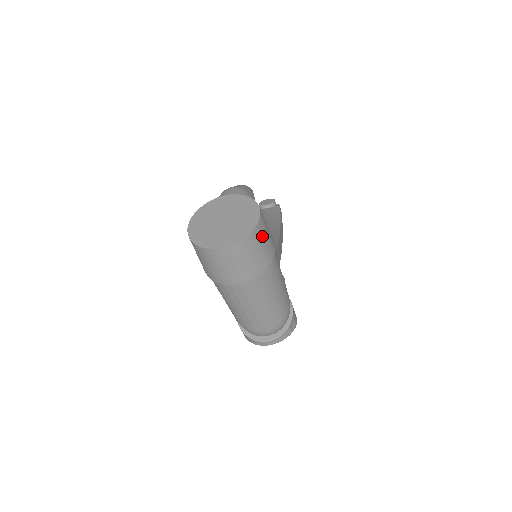
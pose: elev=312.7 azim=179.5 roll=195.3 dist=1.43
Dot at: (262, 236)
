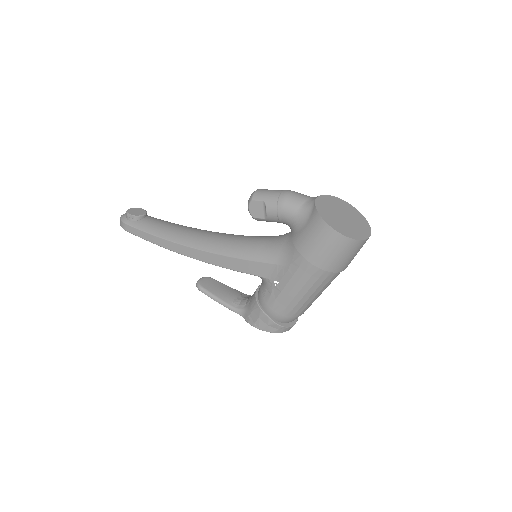
Dot at: occluded
